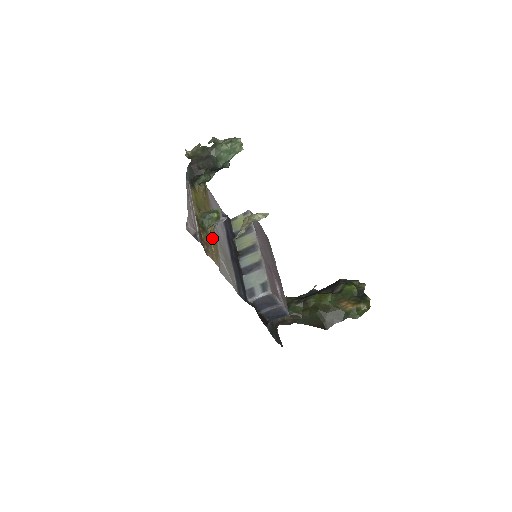
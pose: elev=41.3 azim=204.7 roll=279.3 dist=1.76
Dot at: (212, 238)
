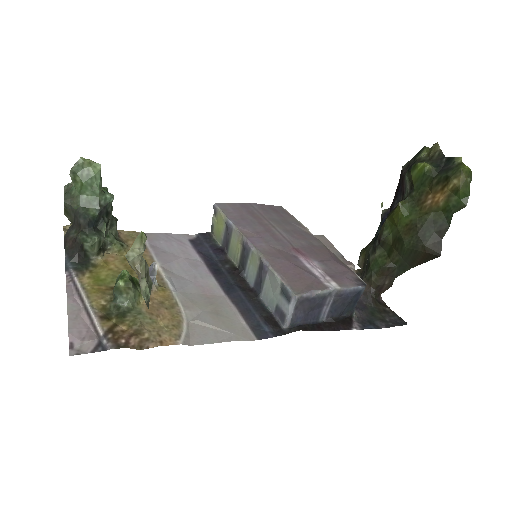
Dot at: (158, 305)
